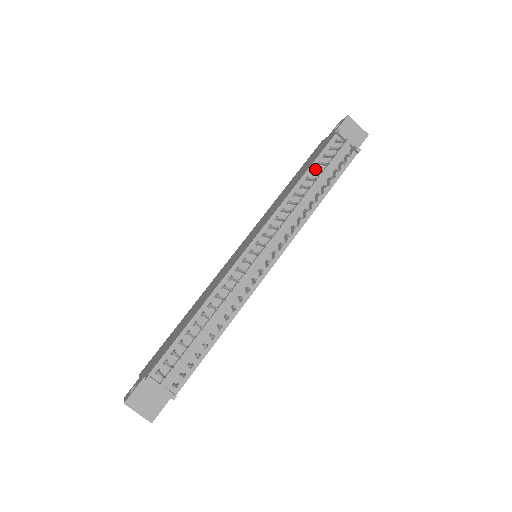
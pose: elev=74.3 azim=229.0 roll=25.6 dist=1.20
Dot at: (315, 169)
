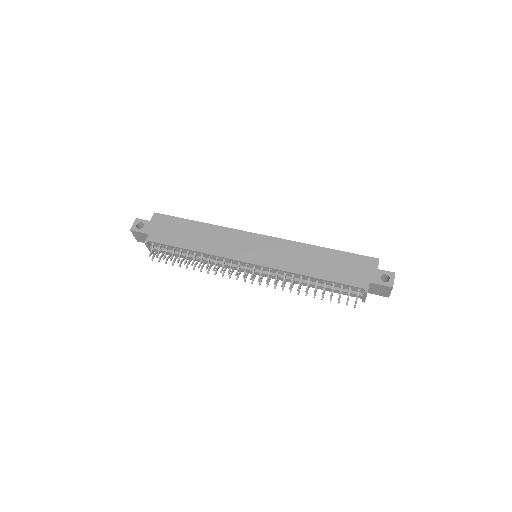
Dot at: (328, 283)
